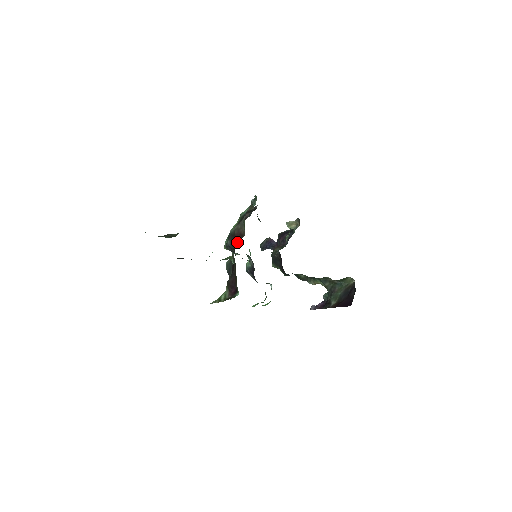
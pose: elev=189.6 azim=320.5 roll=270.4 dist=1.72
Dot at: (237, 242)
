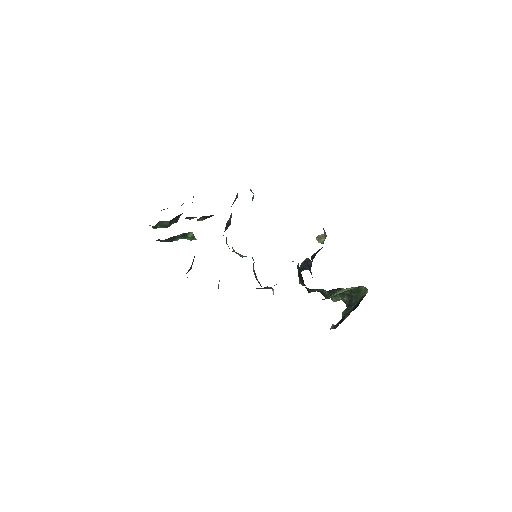
Dot at: occluded
